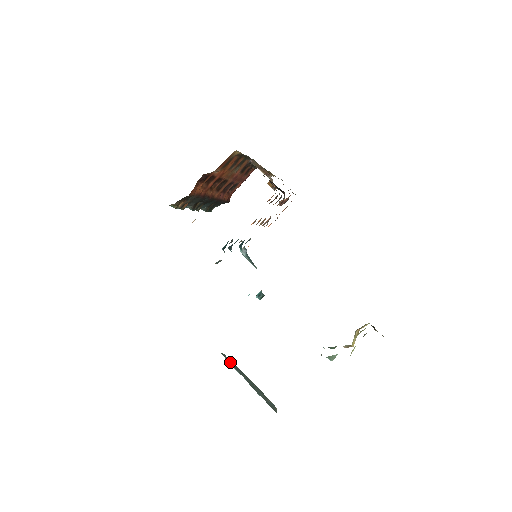
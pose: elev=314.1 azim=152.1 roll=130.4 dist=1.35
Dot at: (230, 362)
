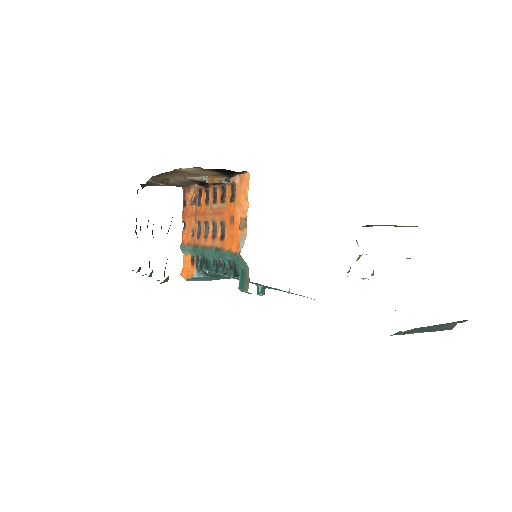
Dot at: (404, 333)
